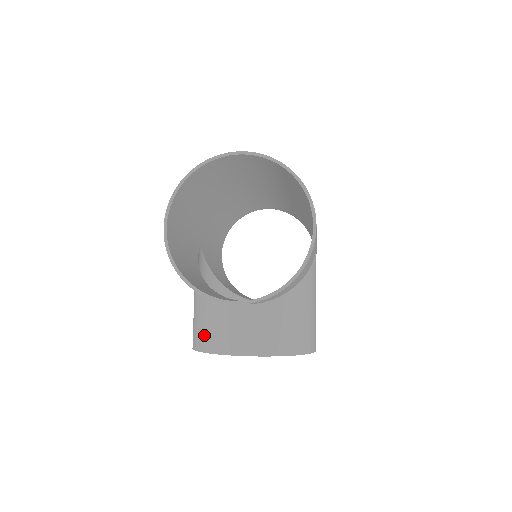
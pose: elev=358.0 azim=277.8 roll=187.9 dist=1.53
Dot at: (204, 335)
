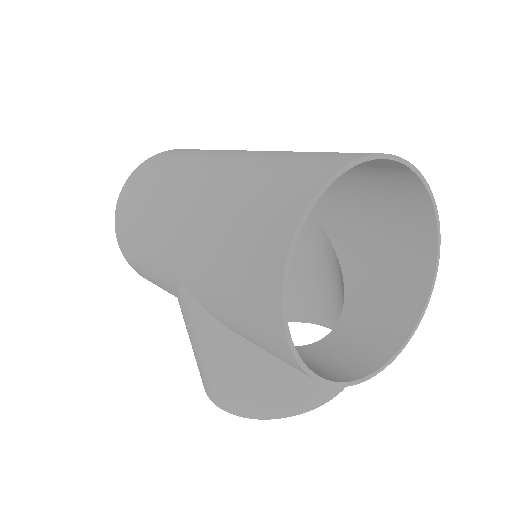
Dot at: (273, 401)
